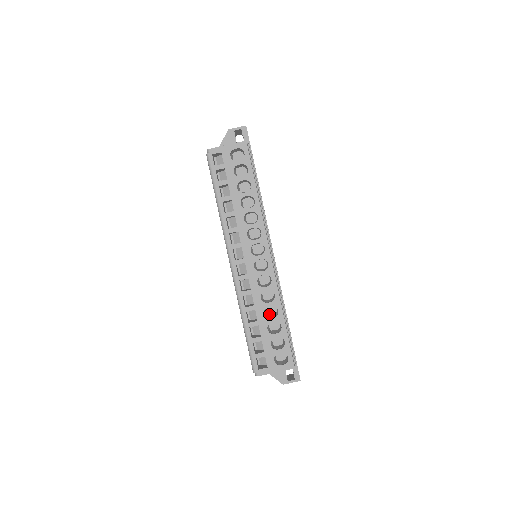
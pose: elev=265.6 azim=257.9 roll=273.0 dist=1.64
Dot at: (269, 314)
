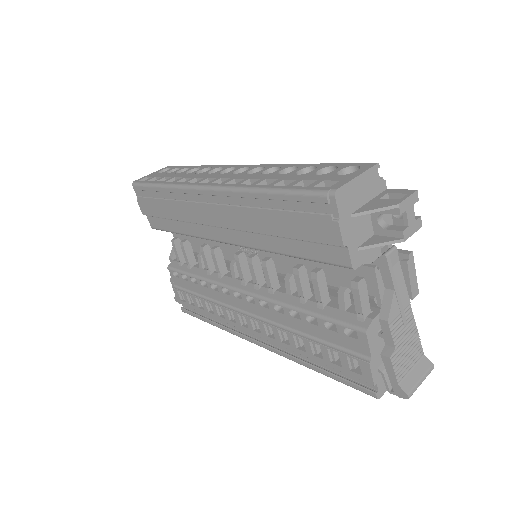
Dot at: occluded
